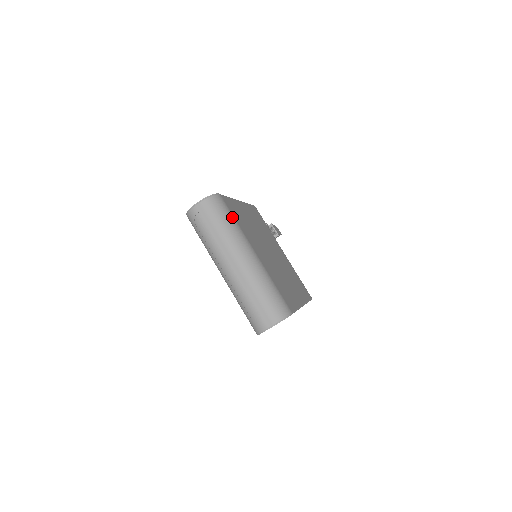
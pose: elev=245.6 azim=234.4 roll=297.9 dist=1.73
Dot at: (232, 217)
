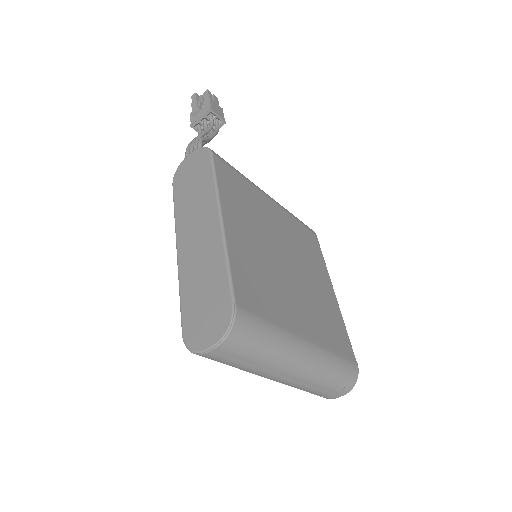
Dot at: (267, 326)
